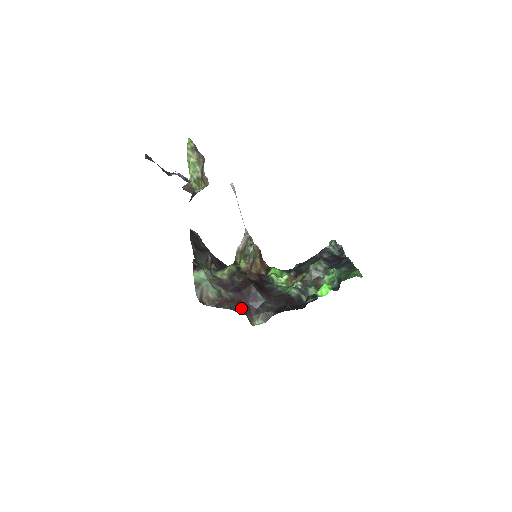
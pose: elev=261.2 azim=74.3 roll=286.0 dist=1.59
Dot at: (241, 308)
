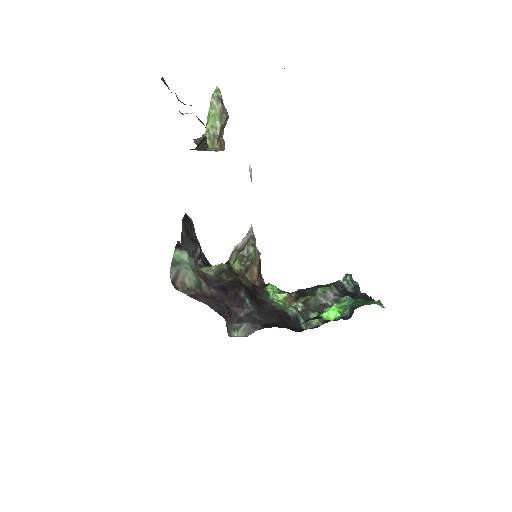
Dot at: (221, 309)
